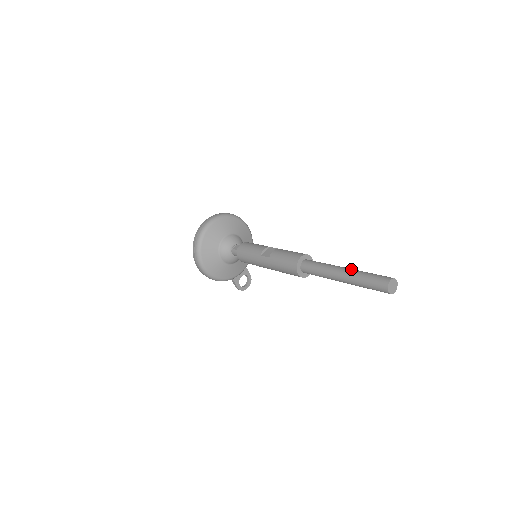
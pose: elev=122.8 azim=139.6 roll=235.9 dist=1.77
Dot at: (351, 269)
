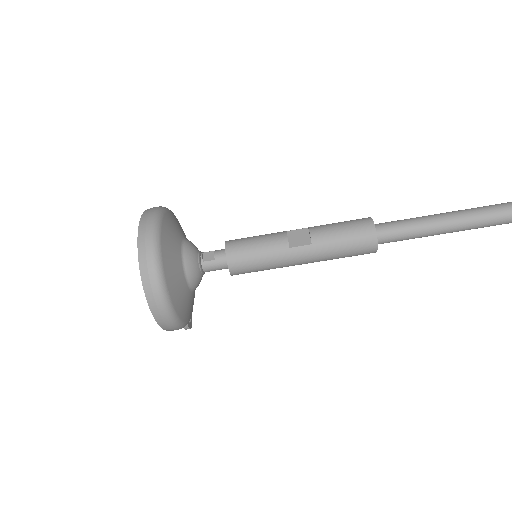
Dot at: (462, 210)
